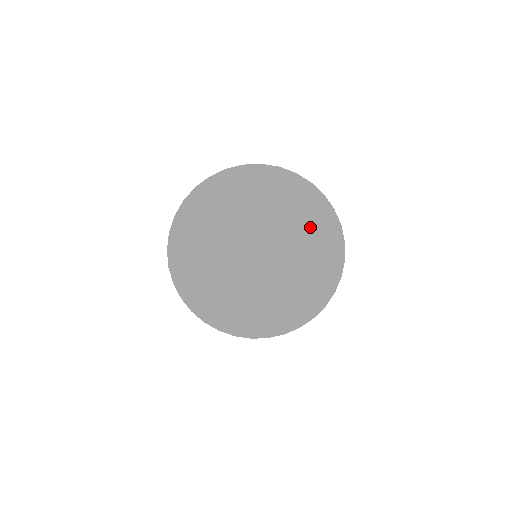
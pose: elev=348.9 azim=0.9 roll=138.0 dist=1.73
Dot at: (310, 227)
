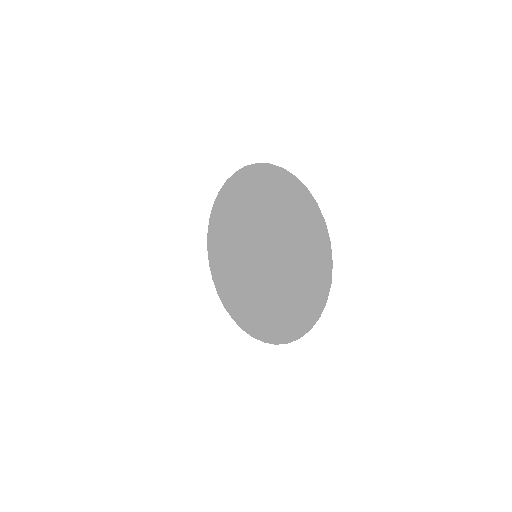
Dot at: (298, 237)
